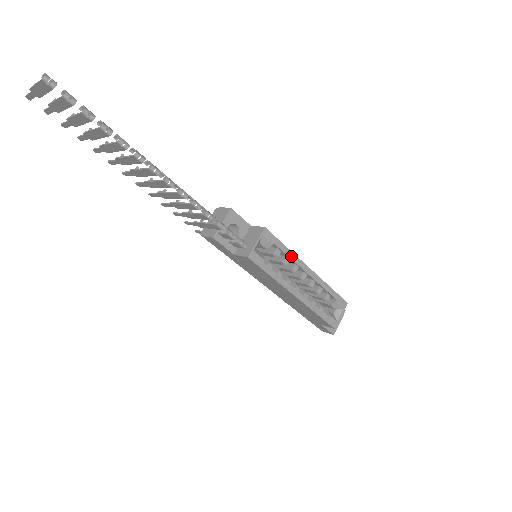
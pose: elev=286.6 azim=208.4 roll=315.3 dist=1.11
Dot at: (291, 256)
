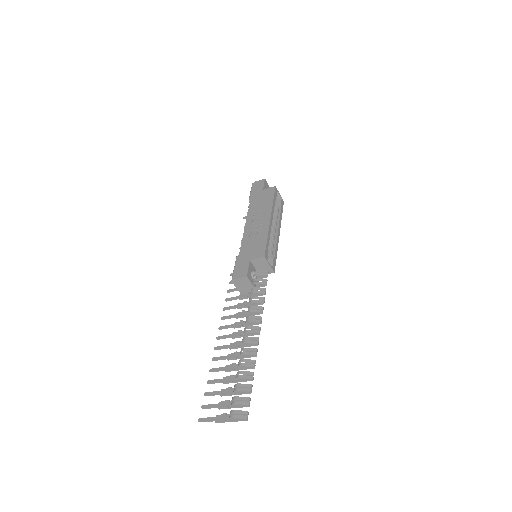
Dot at: (269, 235)
